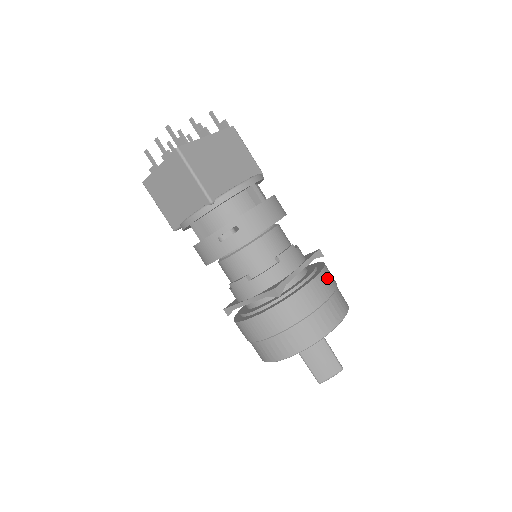
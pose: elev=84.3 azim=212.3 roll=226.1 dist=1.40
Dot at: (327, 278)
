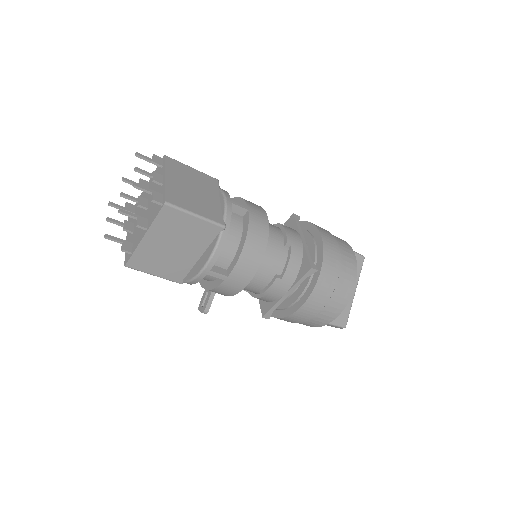
Dot at: (315, 301)
